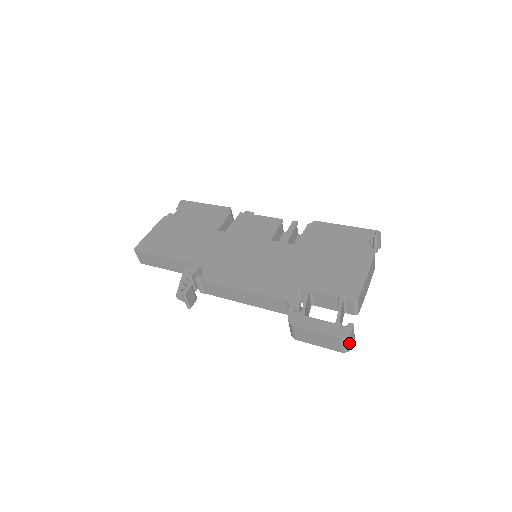
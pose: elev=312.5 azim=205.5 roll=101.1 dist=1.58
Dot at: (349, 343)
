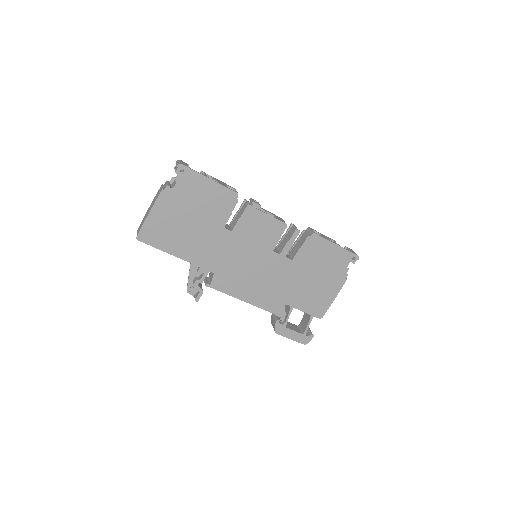
Dot at: occluded
